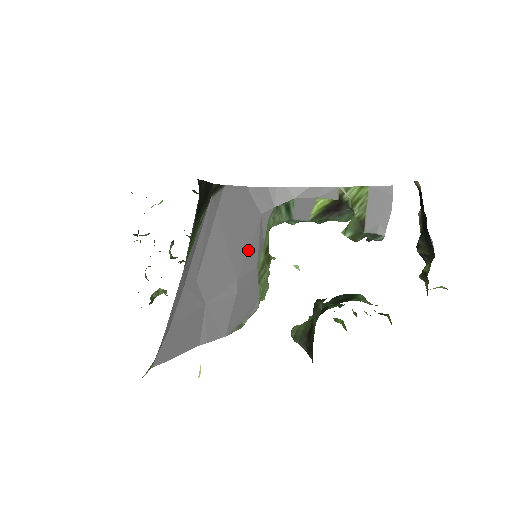
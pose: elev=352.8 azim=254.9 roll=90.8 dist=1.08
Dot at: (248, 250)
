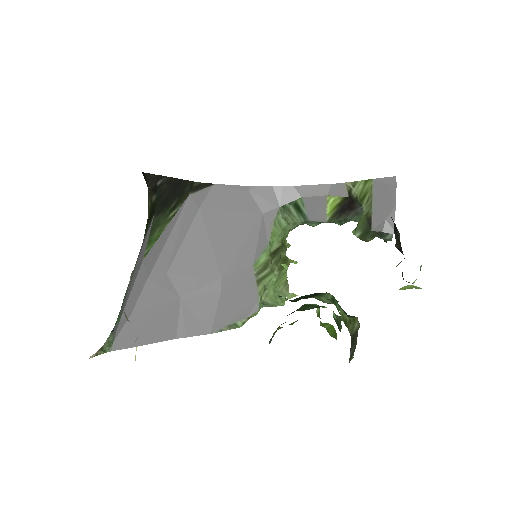
Dot at: (240, 249)
